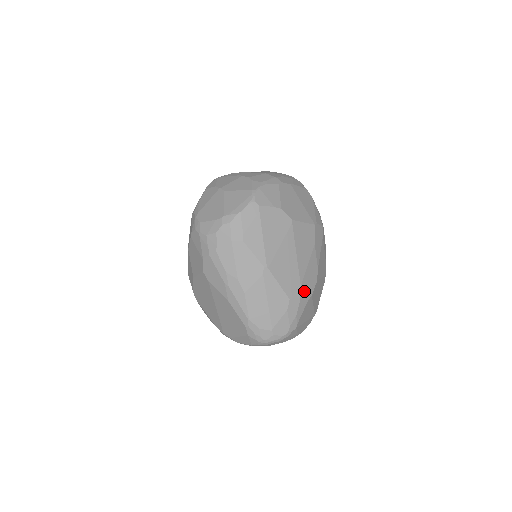
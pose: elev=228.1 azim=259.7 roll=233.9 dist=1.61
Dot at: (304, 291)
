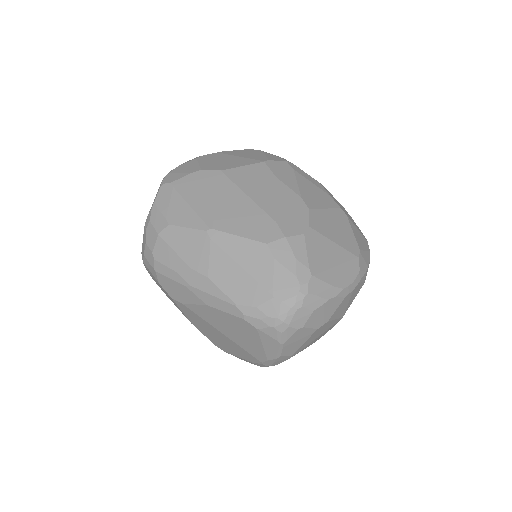
Dot at: (288, 226)
